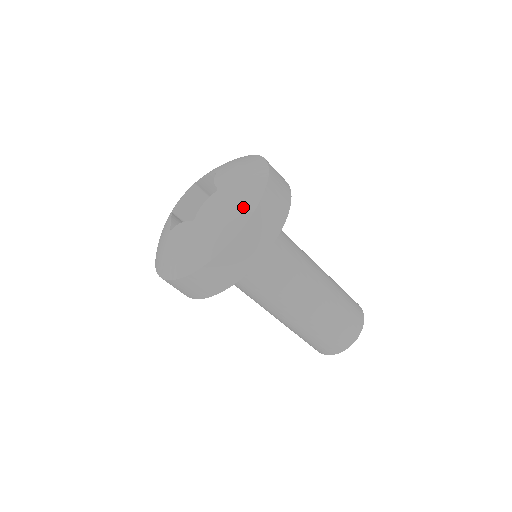
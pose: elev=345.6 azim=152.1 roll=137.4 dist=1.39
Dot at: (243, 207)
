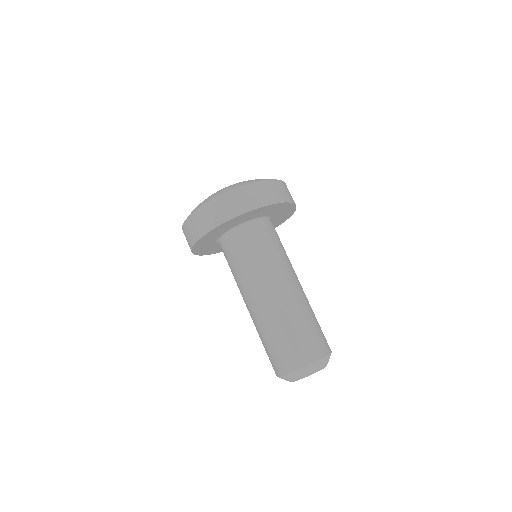
Dot at: (237, 185)
